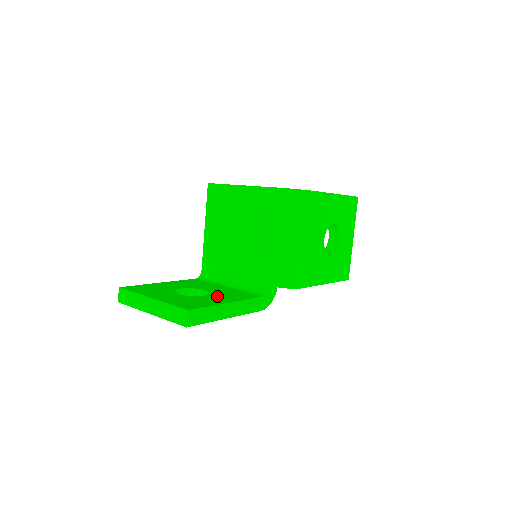
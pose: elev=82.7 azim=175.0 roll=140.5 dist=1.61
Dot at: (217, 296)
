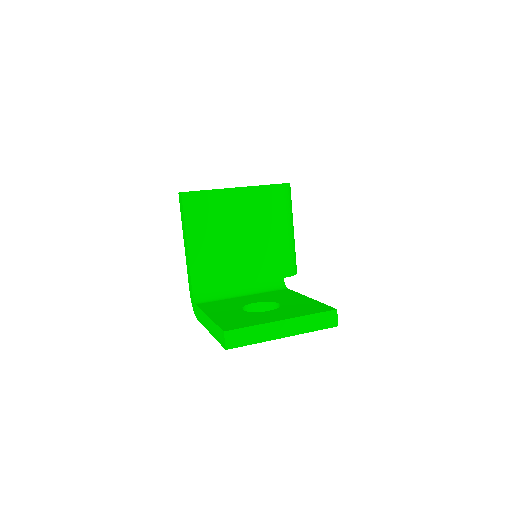
Dot at: (284, 300)
